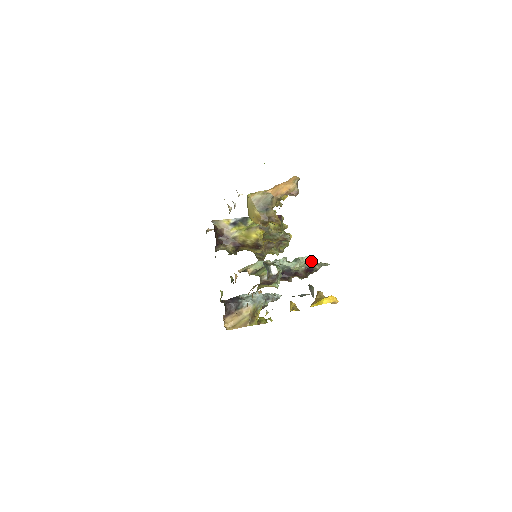
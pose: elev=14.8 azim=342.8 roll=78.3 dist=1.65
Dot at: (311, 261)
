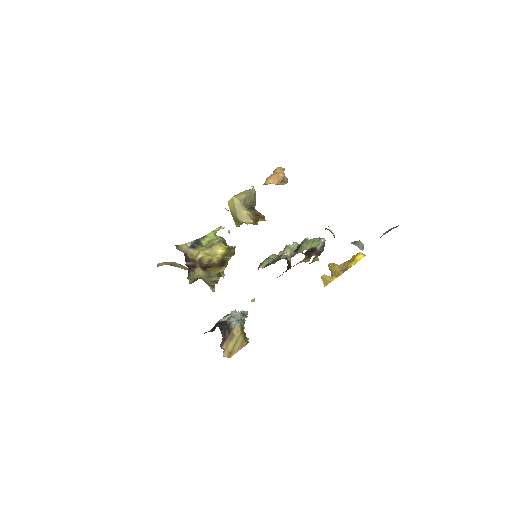
Dot at: occluded
